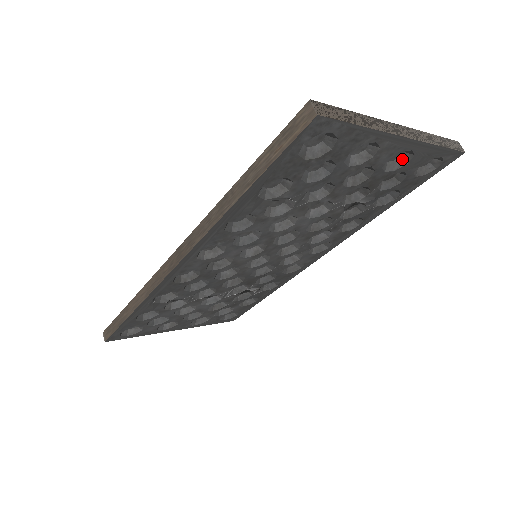
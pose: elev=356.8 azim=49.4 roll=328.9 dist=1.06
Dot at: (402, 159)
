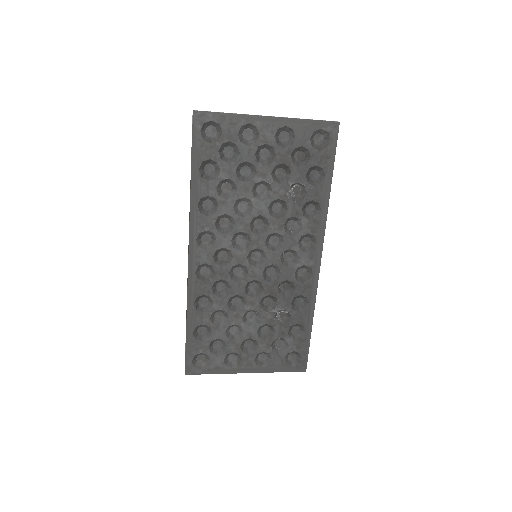
Dot at: (291, 138)
